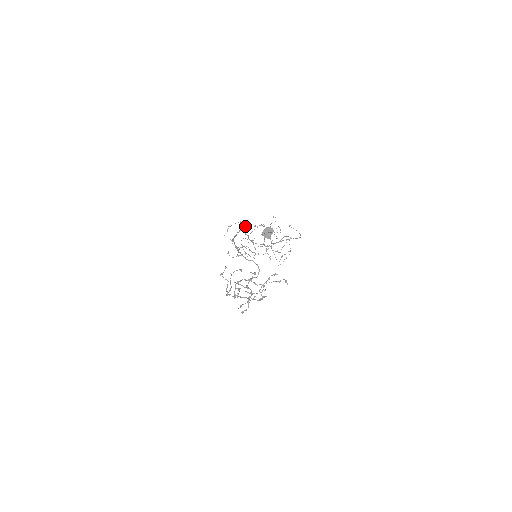
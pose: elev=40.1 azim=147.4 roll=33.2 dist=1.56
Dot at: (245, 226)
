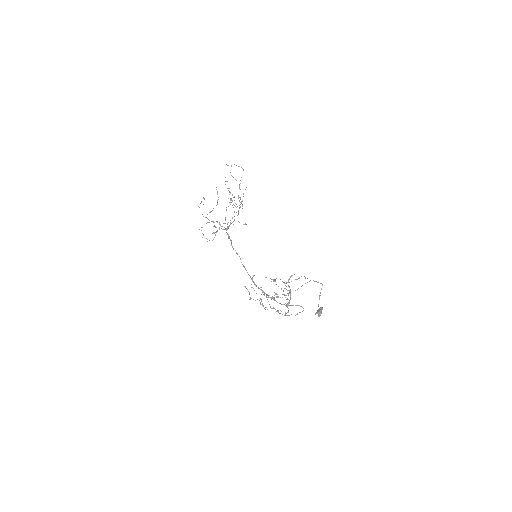
Dot at: (216, 221)
